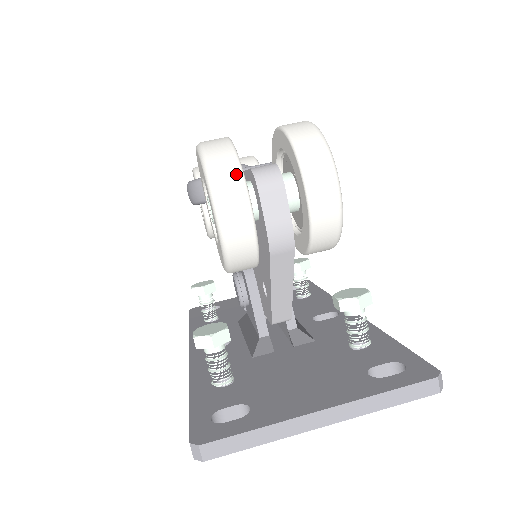
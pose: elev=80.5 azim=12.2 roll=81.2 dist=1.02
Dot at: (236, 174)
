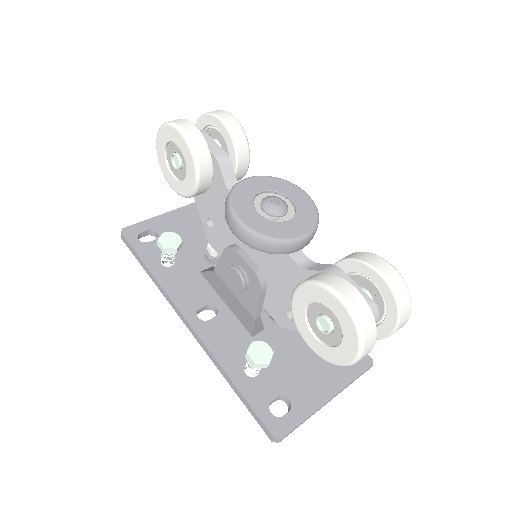
Dot at: (374, 339)
